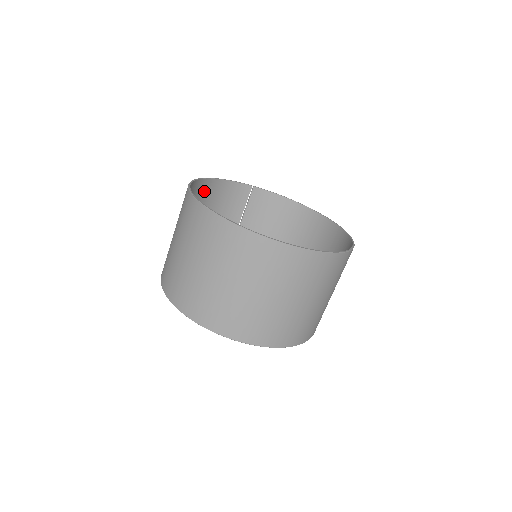
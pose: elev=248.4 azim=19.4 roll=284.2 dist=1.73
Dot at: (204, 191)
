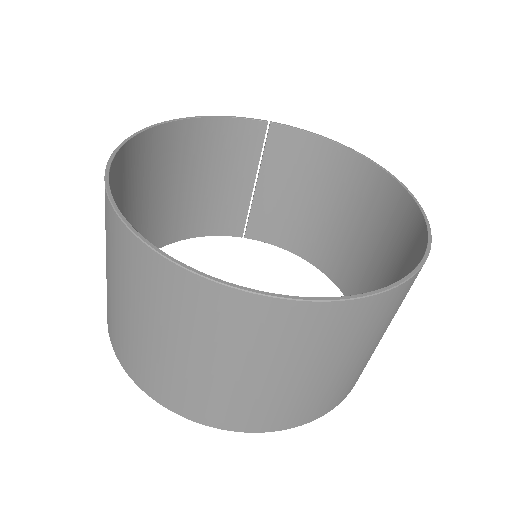
Dot at: (178, 141)
